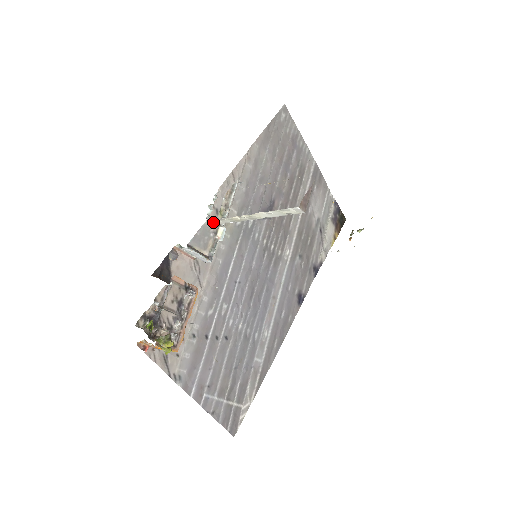
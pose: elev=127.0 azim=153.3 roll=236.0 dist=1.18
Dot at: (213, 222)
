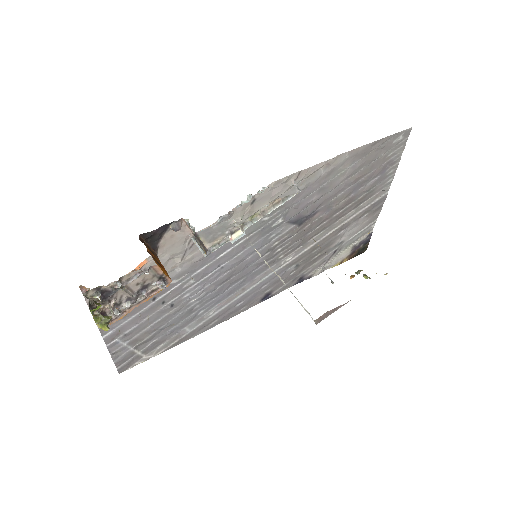
Dot at: occluded
